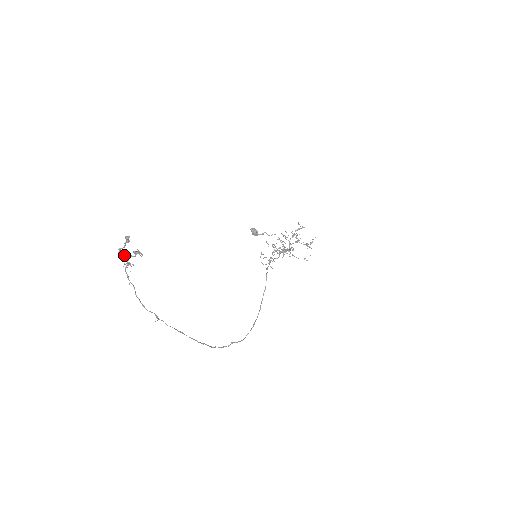
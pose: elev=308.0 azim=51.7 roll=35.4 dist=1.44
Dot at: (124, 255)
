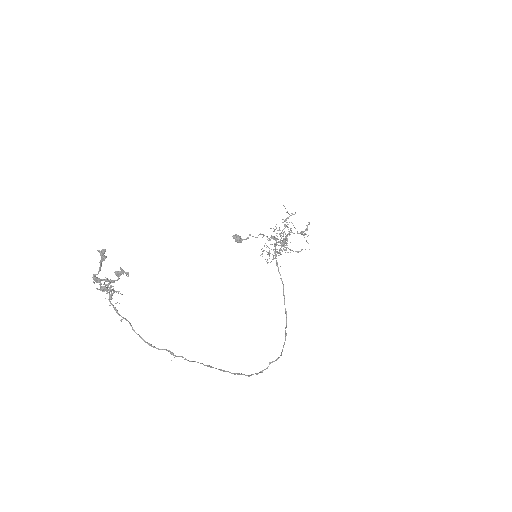
Dot at: occluded
